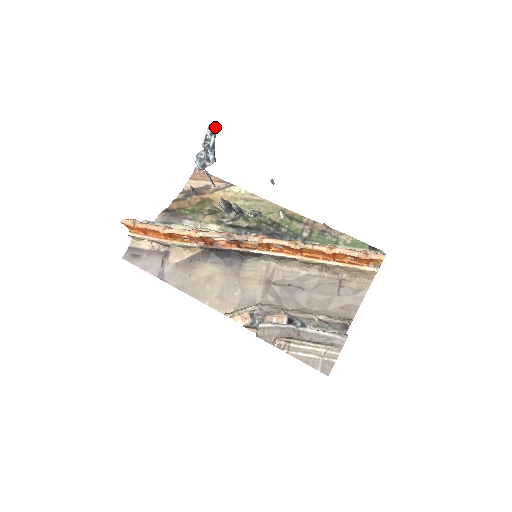
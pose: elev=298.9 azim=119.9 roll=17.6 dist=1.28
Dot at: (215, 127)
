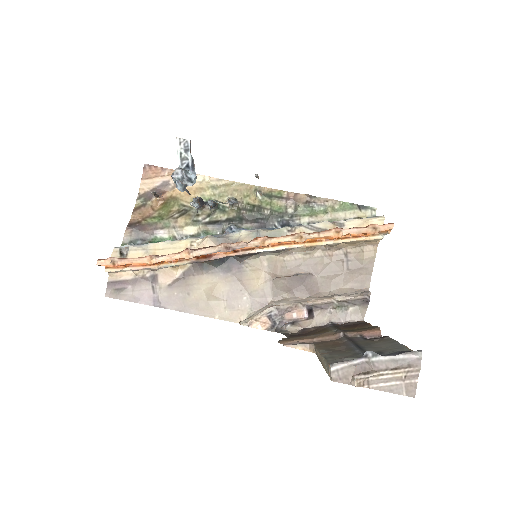
Dot at: (188, 141)
